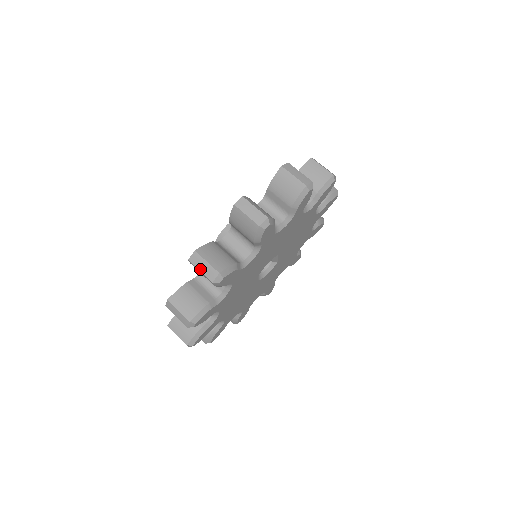
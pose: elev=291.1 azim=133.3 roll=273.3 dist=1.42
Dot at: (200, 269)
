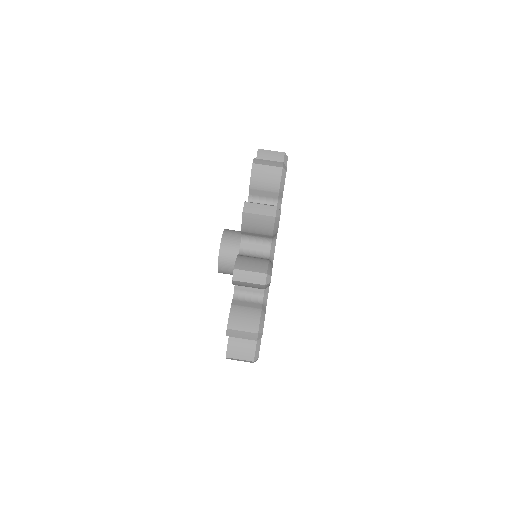
Dot at: (258, 213)
